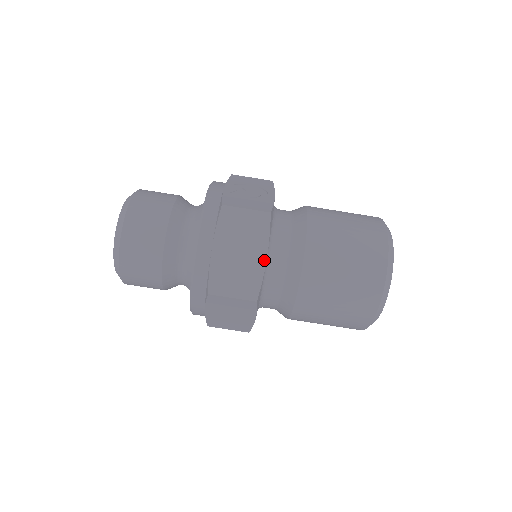
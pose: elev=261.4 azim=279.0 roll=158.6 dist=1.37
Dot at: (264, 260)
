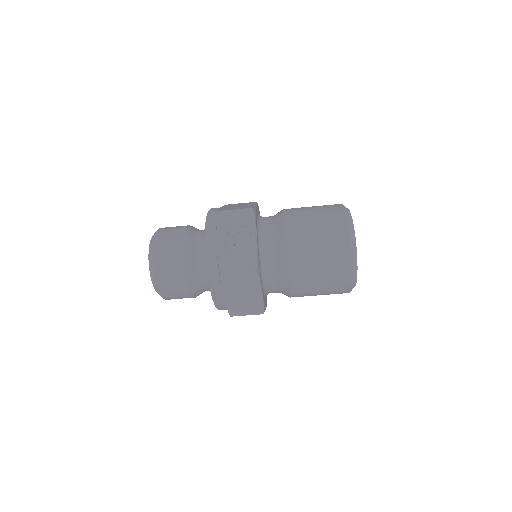
Dot at: (261, 294)
